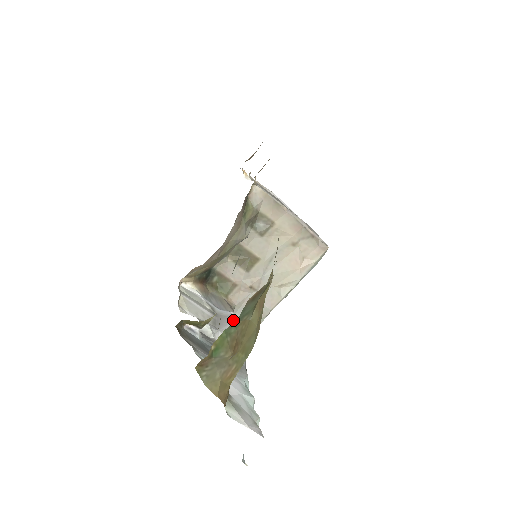
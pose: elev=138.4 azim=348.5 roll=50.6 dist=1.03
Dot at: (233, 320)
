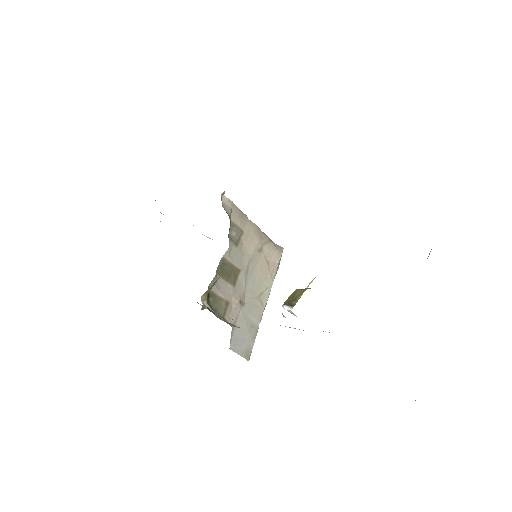
Dot at: occluded
